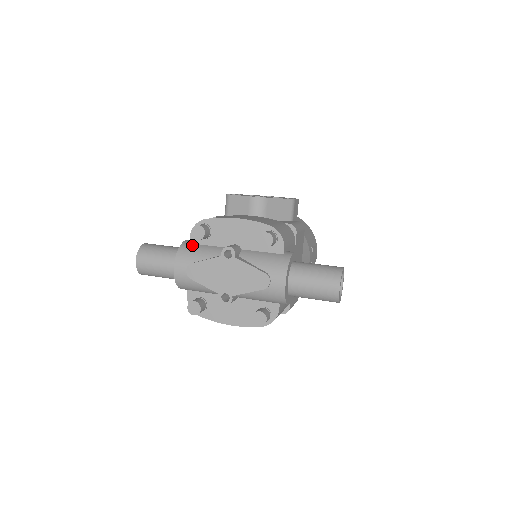
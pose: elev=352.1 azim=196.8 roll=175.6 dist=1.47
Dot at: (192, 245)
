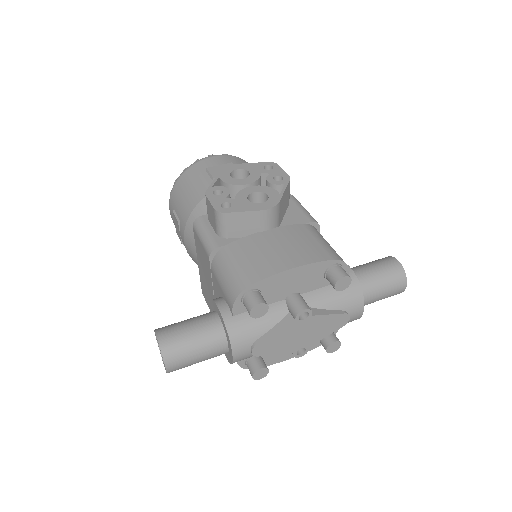
Dot at: (240, 318)
